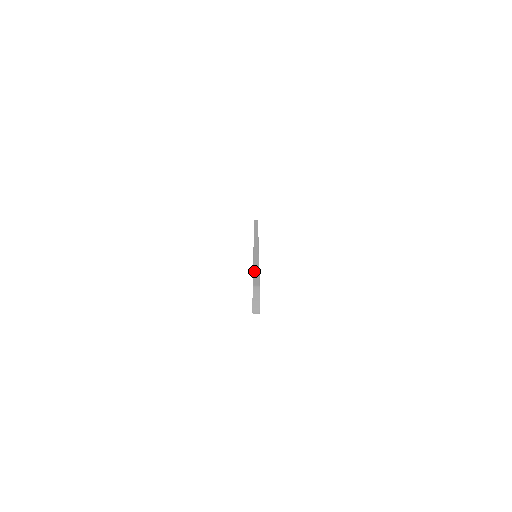
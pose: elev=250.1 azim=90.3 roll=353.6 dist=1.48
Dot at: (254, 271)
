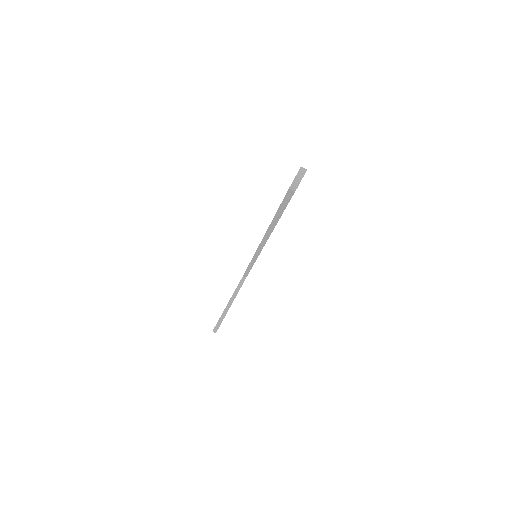
Dot at: occluded
